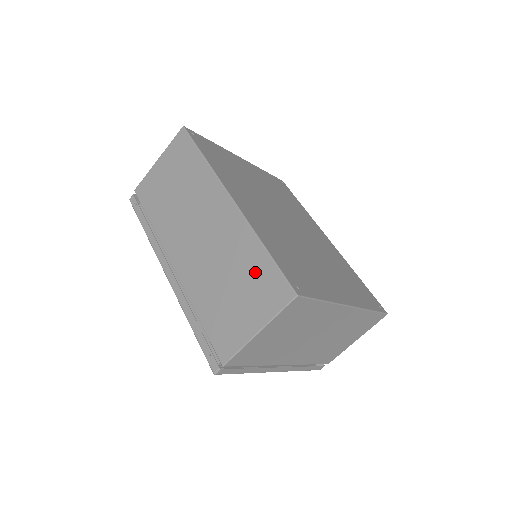
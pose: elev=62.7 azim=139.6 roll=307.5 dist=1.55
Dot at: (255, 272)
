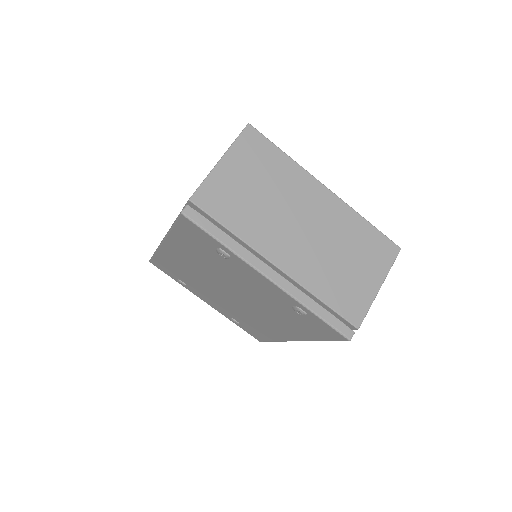
Dot at: occluded
